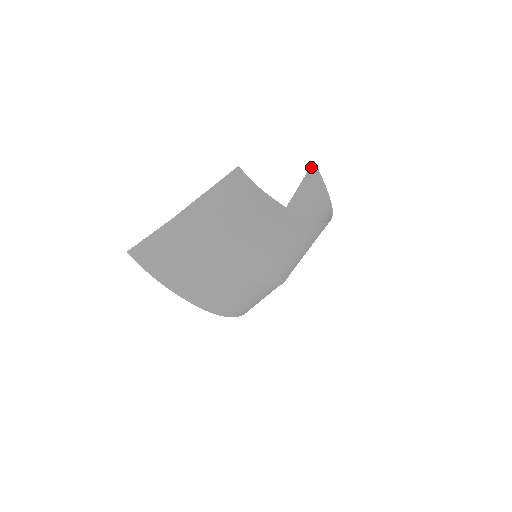
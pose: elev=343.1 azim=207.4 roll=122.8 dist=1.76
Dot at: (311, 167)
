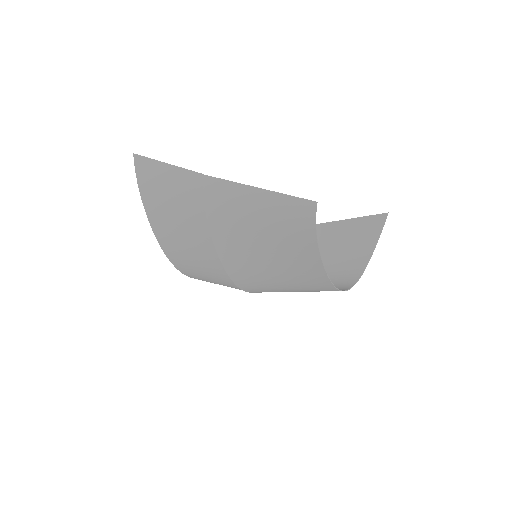
Dot at: (380, 215)
